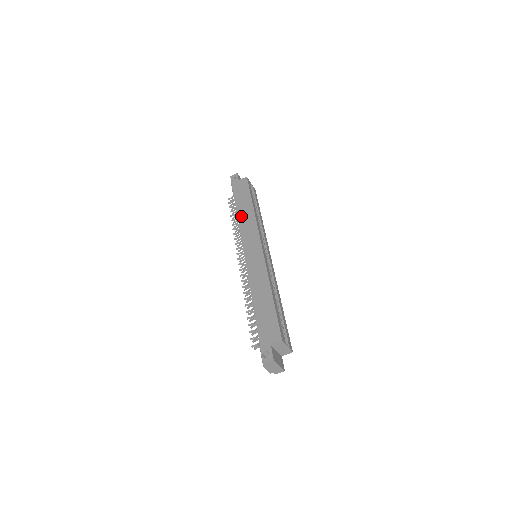
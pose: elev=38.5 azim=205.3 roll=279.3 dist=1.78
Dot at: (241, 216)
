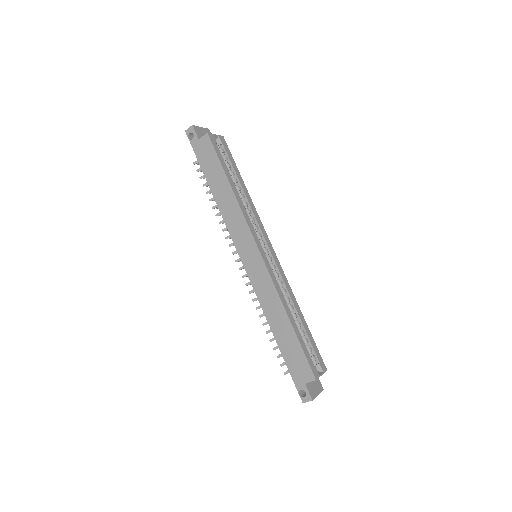
Dot at: (221, 204)
